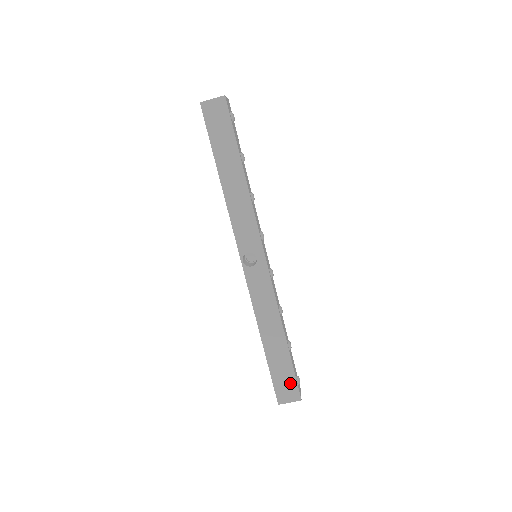
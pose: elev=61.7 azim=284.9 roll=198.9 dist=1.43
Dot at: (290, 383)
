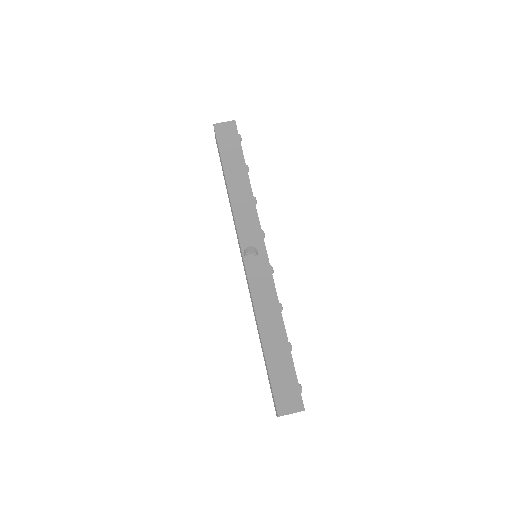
Dot at: (292, 388)
